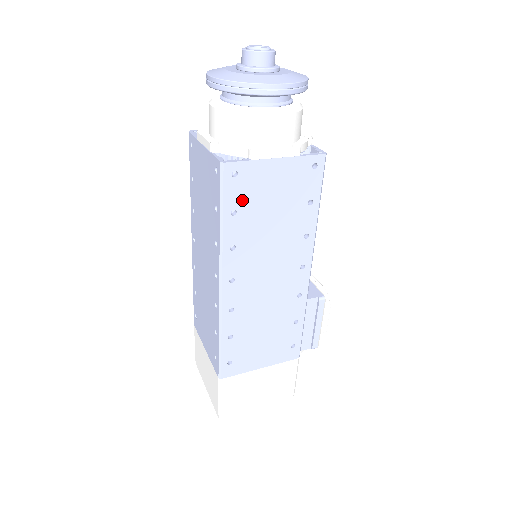
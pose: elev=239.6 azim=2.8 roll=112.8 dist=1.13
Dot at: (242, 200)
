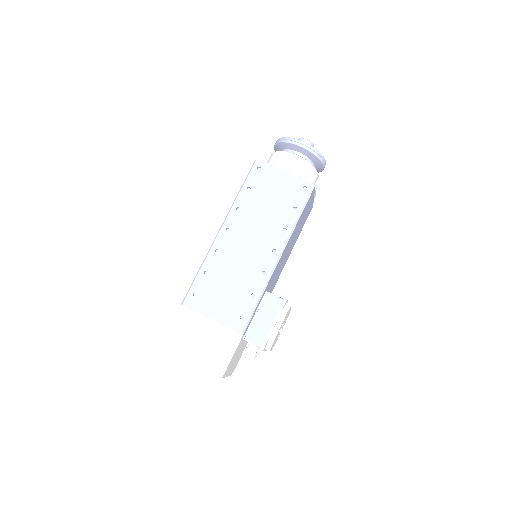
Dot at: (256, 184)
